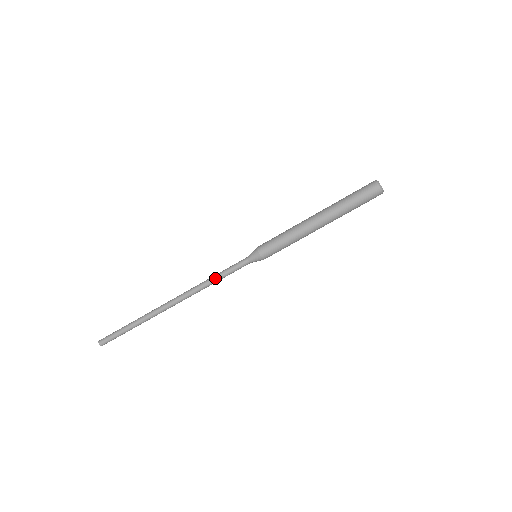
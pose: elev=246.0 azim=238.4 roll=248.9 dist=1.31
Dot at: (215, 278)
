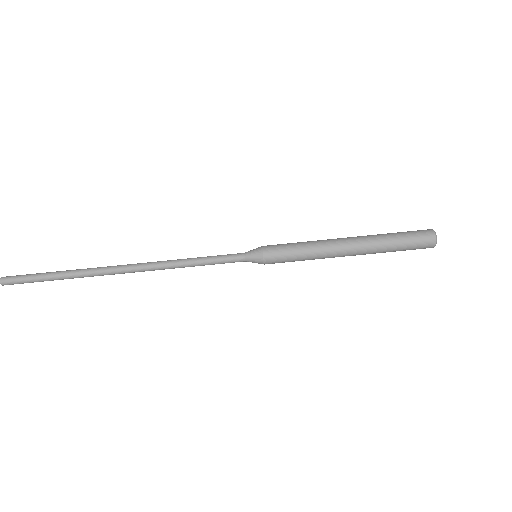
Dot at: (195, 265)
